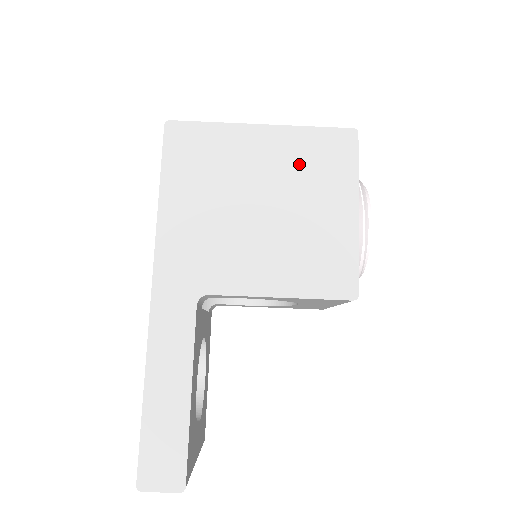
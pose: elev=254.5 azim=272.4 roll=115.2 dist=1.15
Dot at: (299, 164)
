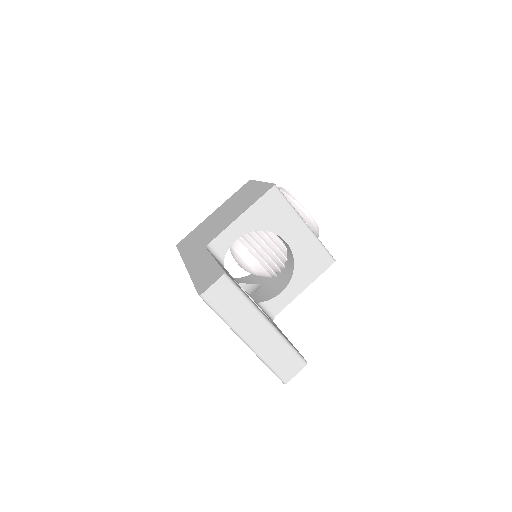
Dot at: (232, 201)
